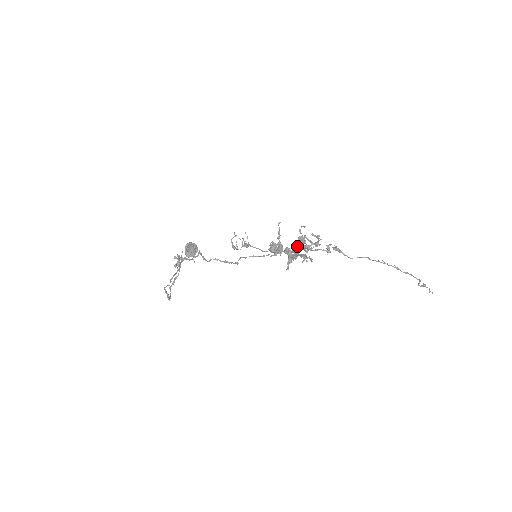
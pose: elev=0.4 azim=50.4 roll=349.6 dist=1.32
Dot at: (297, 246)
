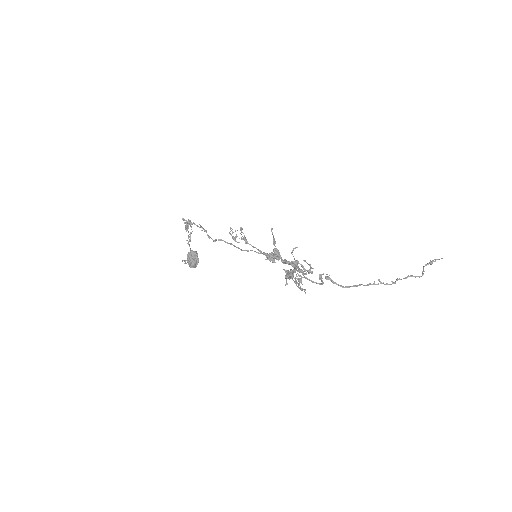
Dot at: (291, 270)
